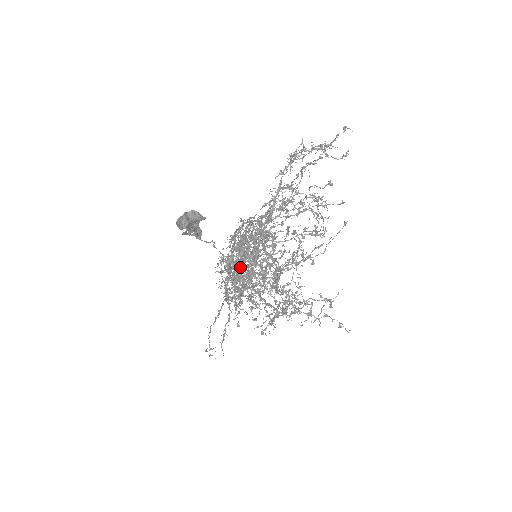
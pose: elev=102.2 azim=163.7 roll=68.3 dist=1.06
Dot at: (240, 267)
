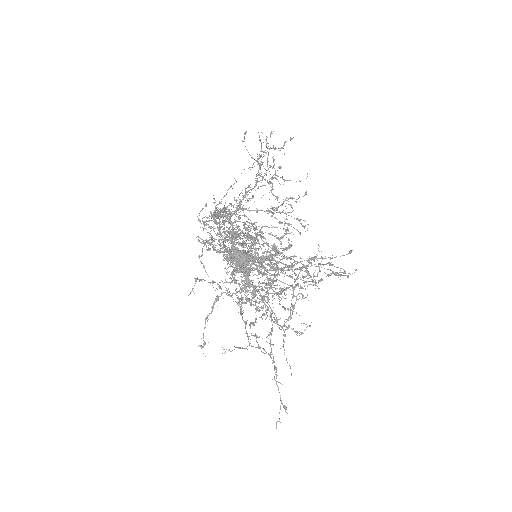
Dot at: (224, 232)
